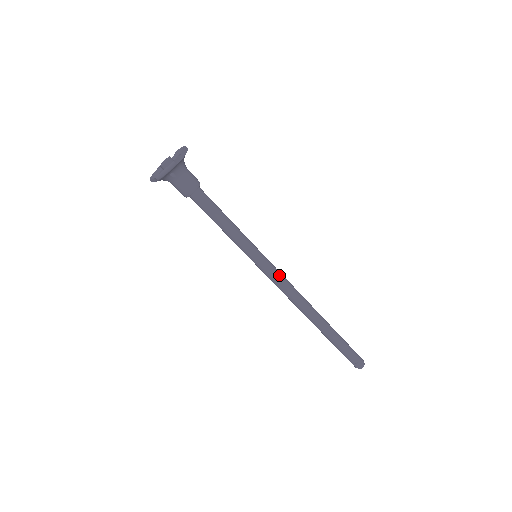
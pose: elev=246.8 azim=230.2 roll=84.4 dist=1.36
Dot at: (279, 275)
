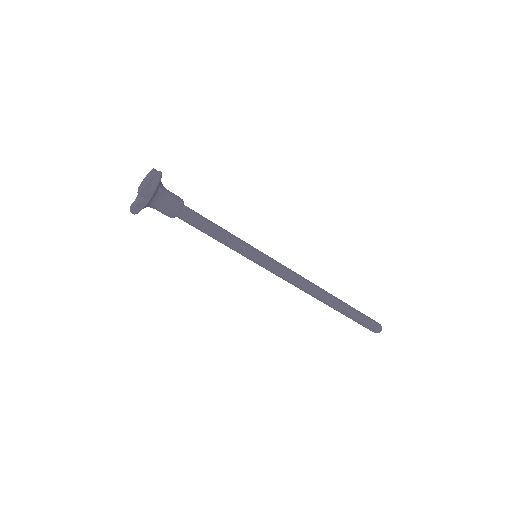
Dot at: (282, 265)
